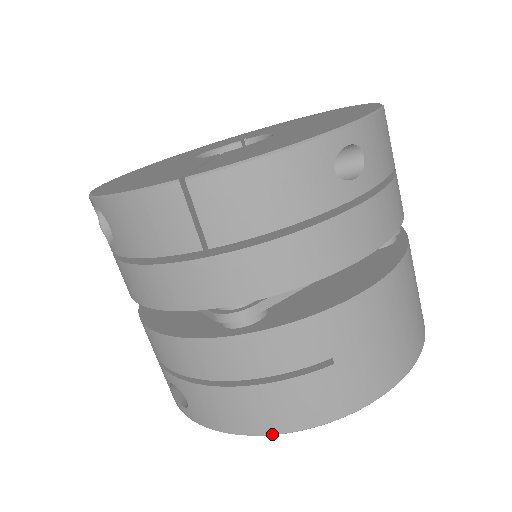
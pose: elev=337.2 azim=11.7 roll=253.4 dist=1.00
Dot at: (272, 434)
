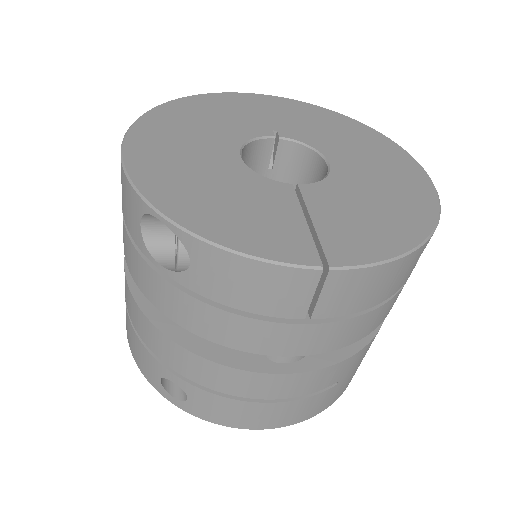
Dot at: occluded
